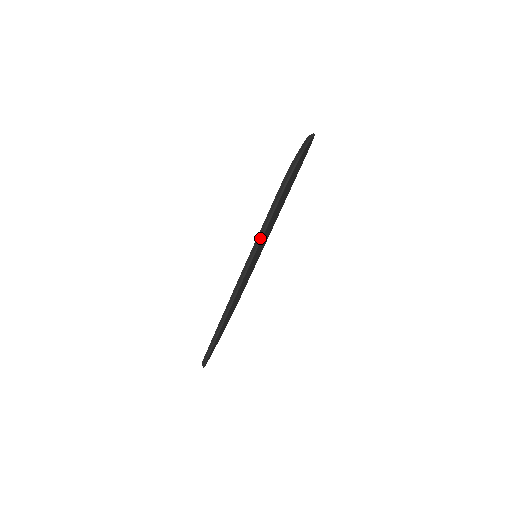
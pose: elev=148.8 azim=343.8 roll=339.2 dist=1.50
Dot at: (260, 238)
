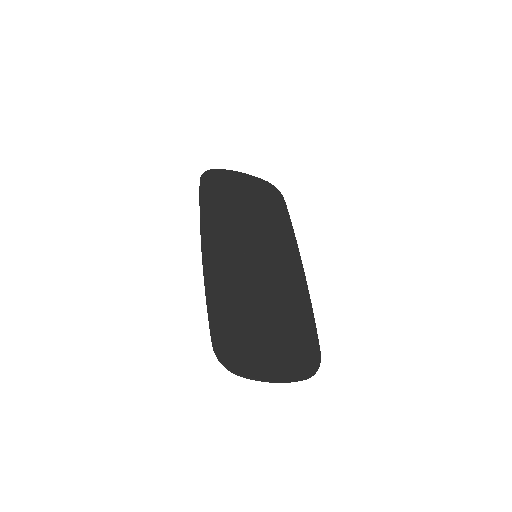
Dot at: (200, 206)
